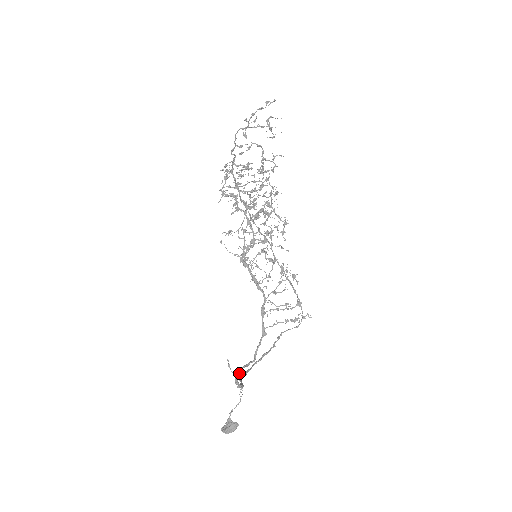
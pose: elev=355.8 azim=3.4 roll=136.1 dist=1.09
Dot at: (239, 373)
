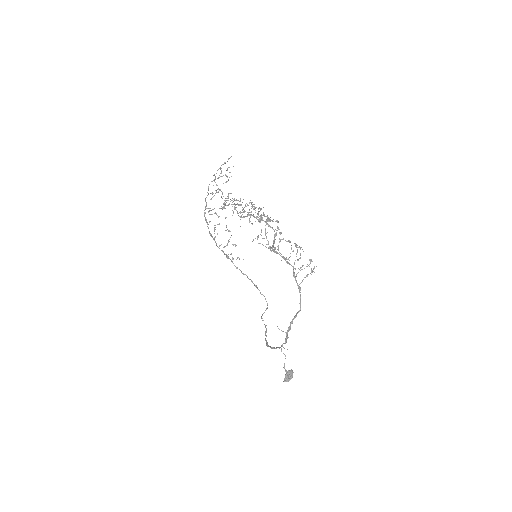
Dot at: (290, 326)
